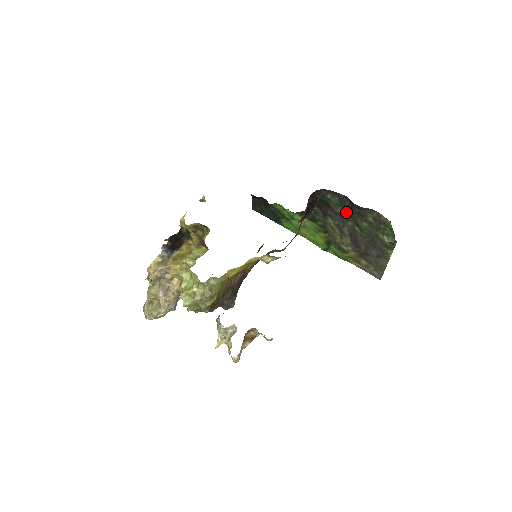
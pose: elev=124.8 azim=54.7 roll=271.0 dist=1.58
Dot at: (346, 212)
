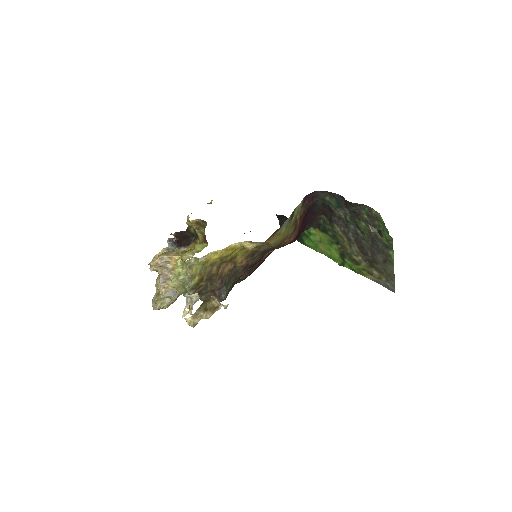
Dot at: (345, 214)
